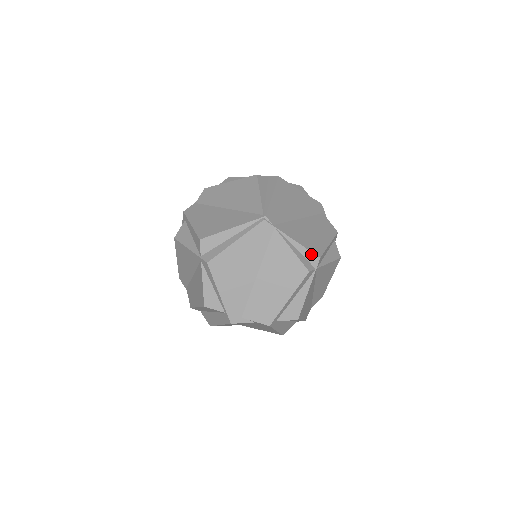
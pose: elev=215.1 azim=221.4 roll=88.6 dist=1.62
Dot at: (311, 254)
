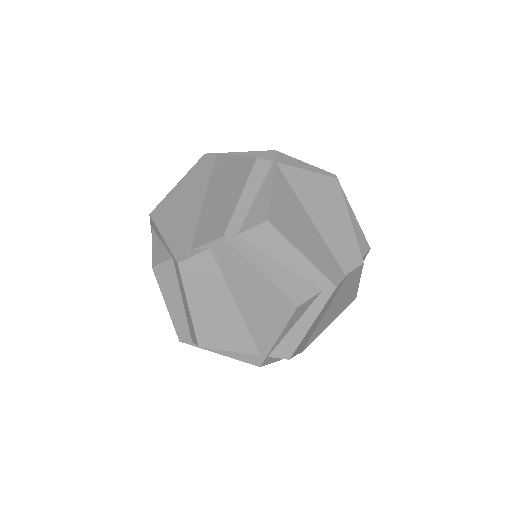
Dot at: (263, 153)
